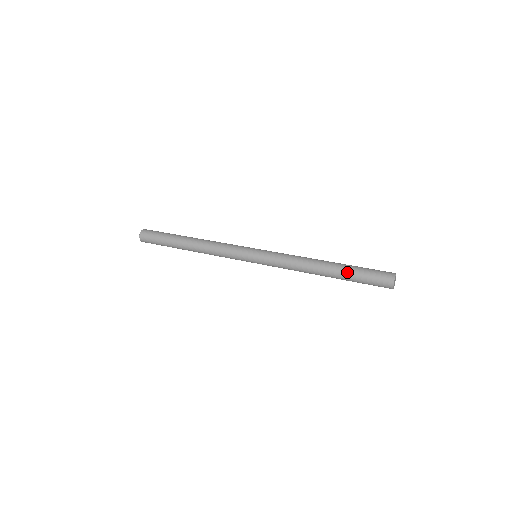
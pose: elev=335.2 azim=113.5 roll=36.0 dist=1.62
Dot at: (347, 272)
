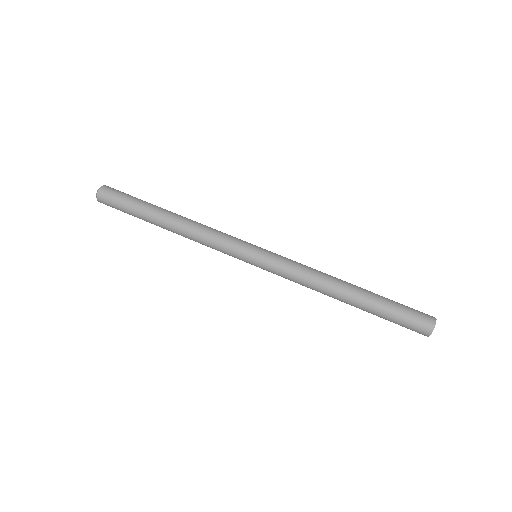
Dot at: (374, 308)
